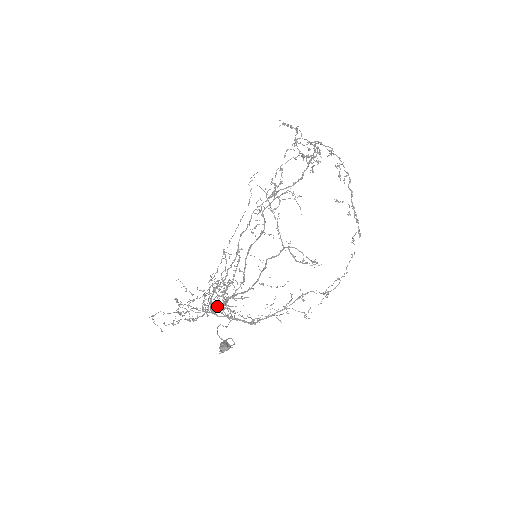
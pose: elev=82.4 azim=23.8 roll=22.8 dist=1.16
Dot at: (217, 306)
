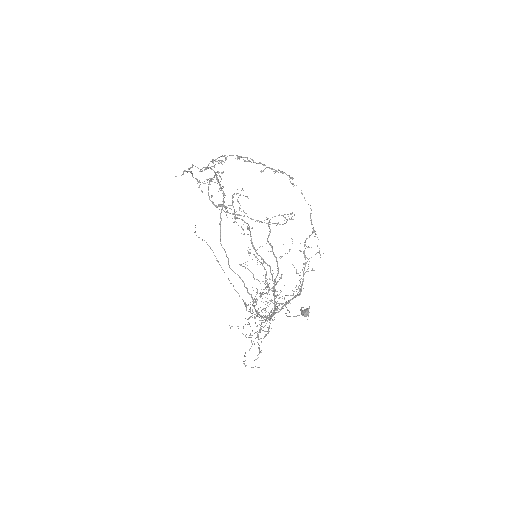
Dot at: occluded
